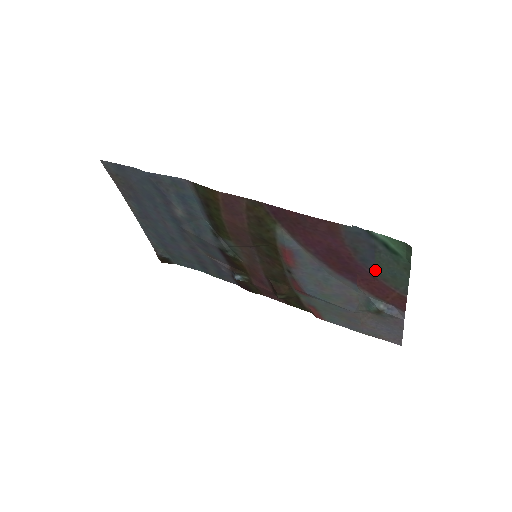
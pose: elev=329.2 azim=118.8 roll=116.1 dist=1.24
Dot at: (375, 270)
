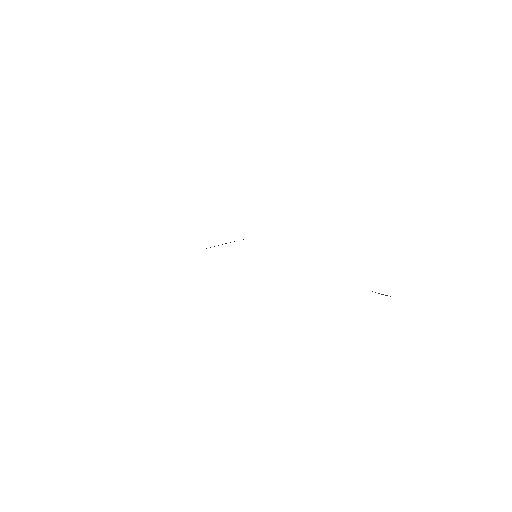
Dot at: occluded
